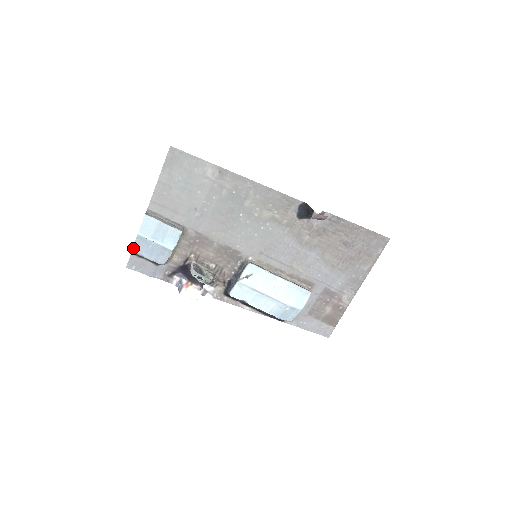
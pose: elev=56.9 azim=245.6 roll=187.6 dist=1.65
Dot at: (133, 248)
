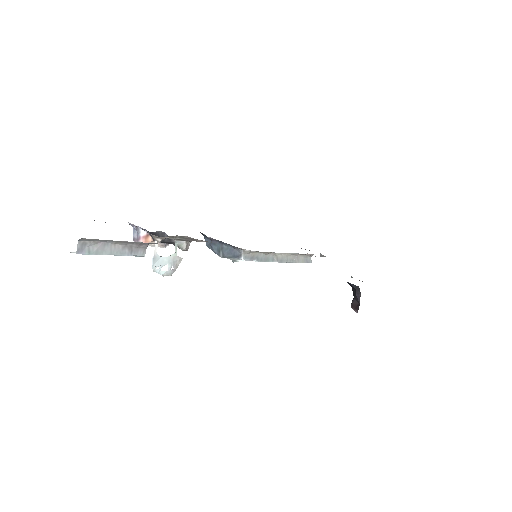
Dot at: occluded
